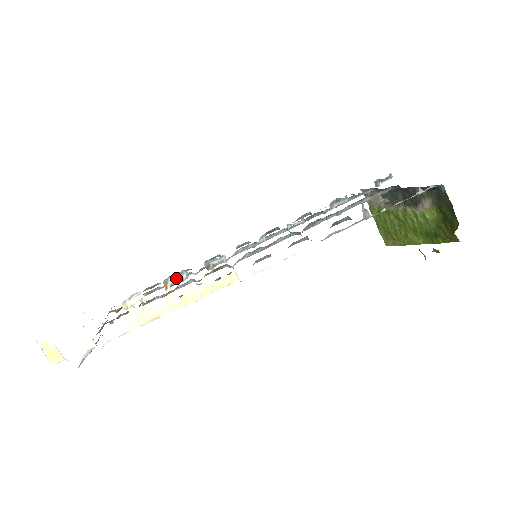
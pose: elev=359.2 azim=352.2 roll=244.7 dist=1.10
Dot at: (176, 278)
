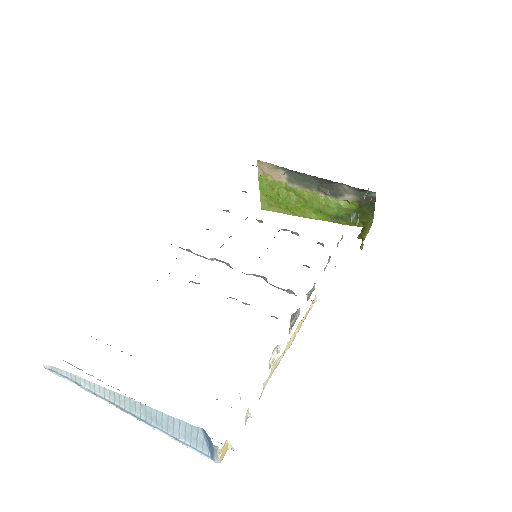
Dot at: (294, 318)
